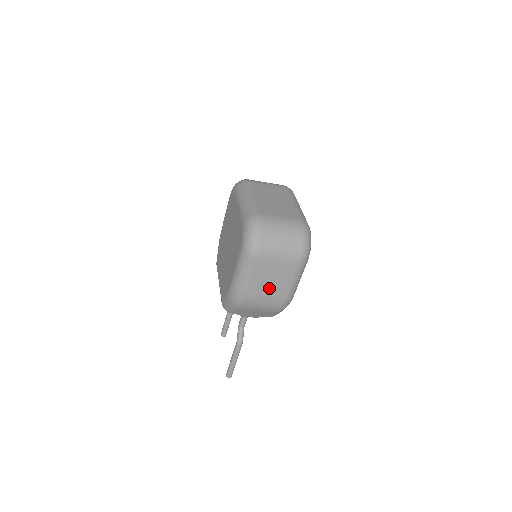
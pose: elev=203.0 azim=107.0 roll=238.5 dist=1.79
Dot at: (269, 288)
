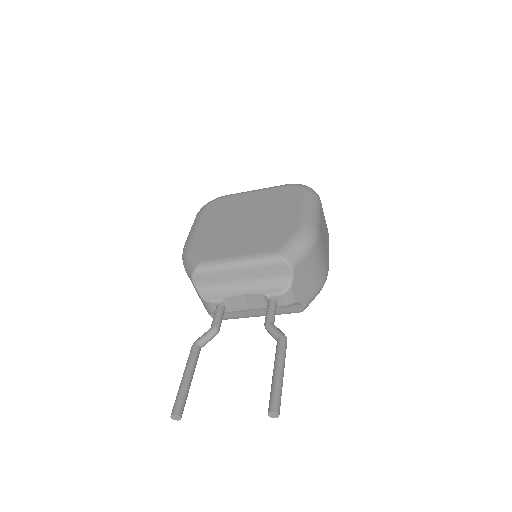
Dot at: (324, 243)
